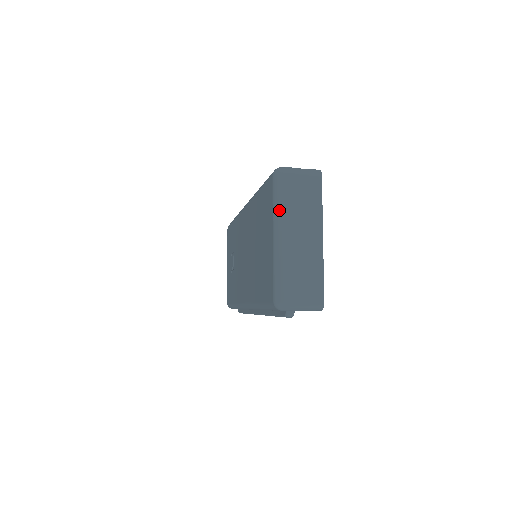
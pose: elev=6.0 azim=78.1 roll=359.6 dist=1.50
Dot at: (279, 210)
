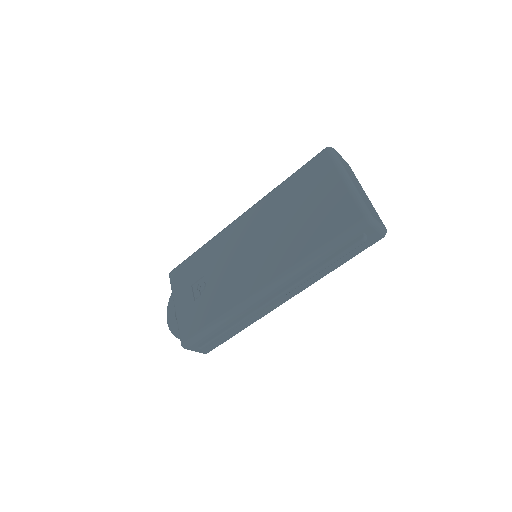
Dot at: (342, 166)
